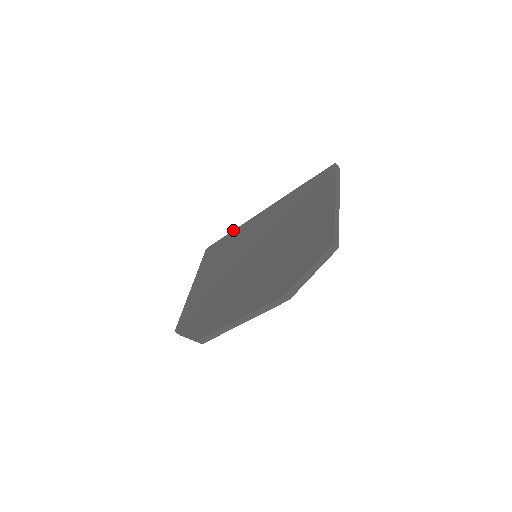
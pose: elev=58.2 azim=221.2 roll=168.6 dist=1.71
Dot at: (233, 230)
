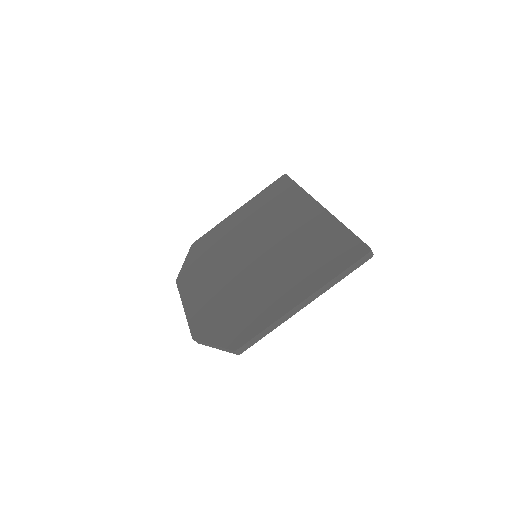
Dot at: occluded
